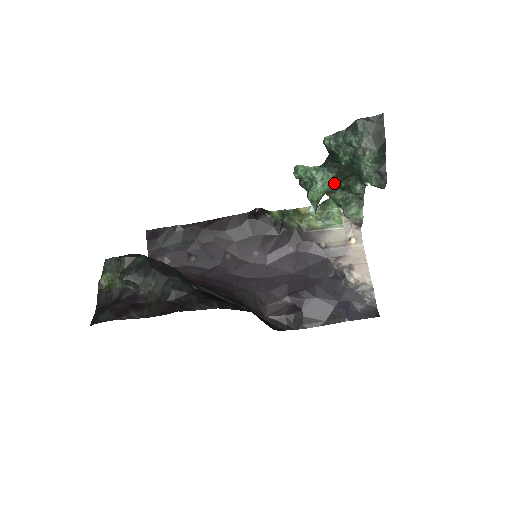
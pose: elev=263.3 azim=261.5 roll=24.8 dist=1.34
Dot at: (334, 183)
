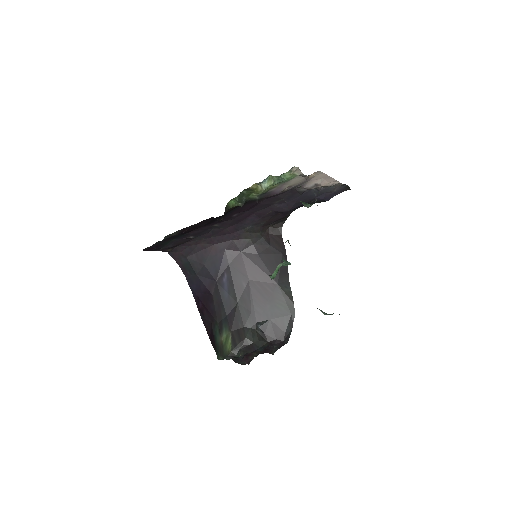
Dot at: occluded
